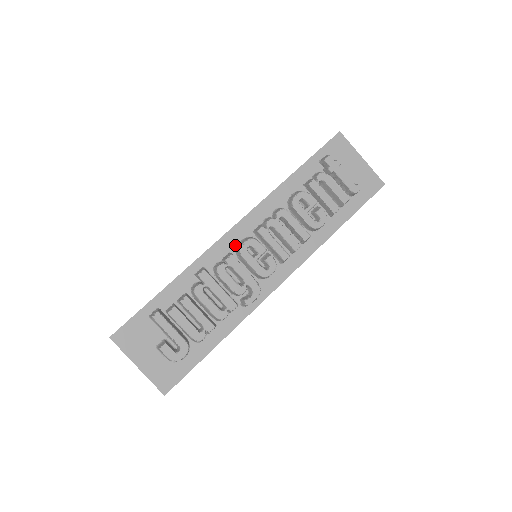
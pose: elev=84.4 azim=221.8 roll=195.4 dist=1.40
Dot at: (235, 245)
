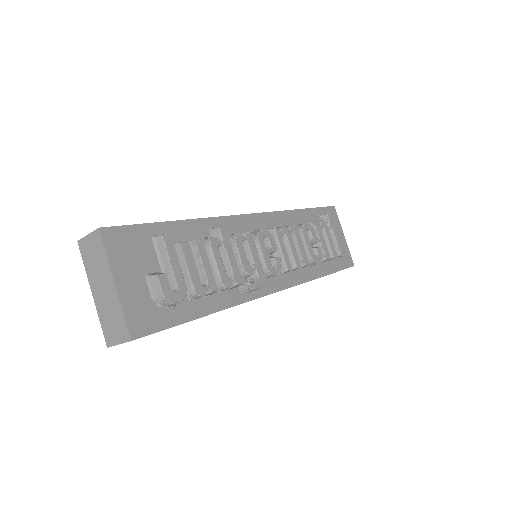
Dot at: (249, 230)
